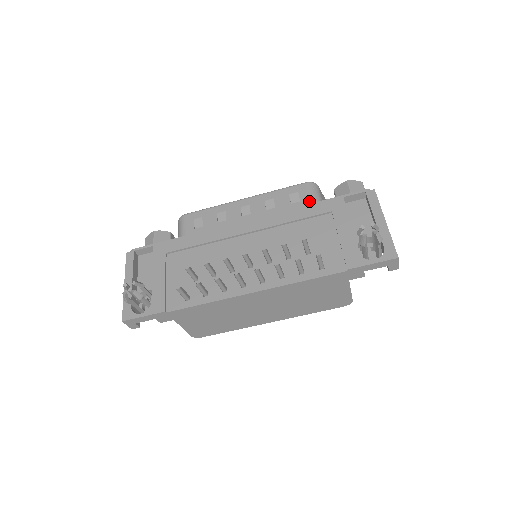
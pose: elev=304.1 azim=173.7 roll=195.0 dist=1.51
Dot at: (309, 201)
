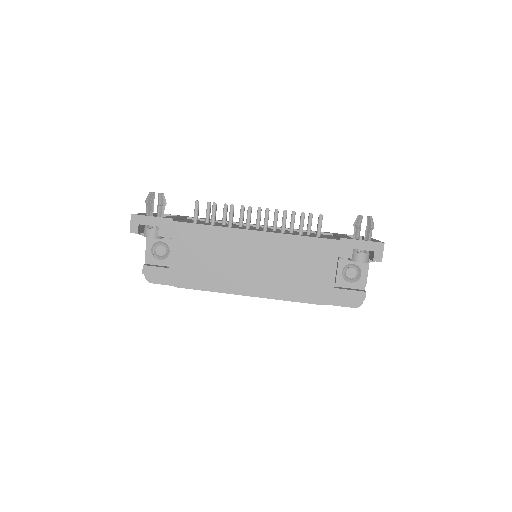
Dot at: occluded
